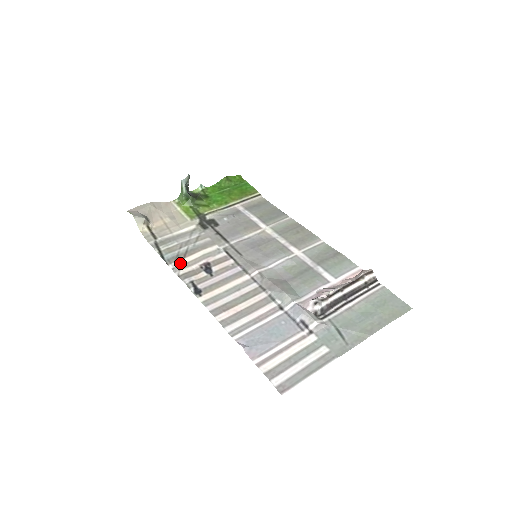
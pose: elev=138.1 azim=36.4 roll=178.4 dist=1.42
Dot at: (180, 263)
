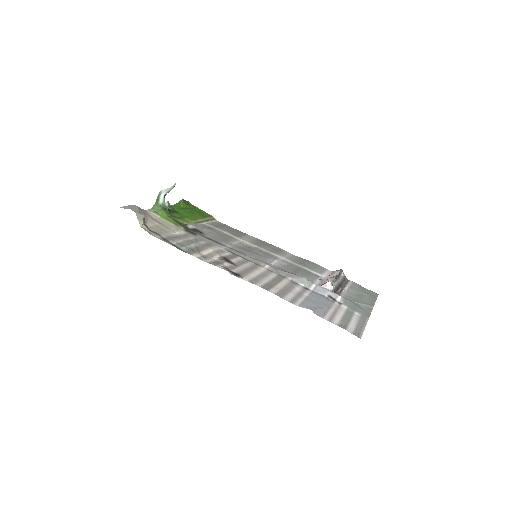
Dot at: (200, 254)
